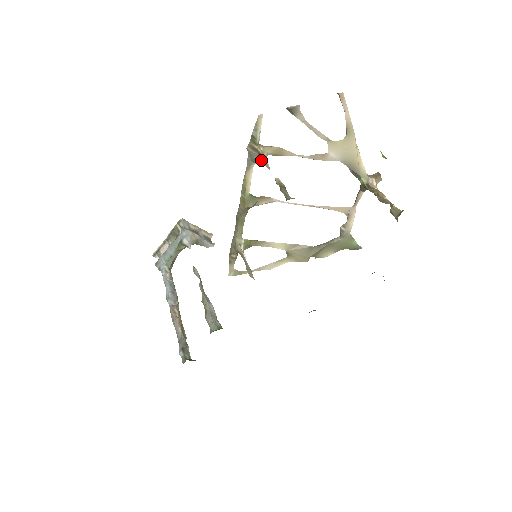
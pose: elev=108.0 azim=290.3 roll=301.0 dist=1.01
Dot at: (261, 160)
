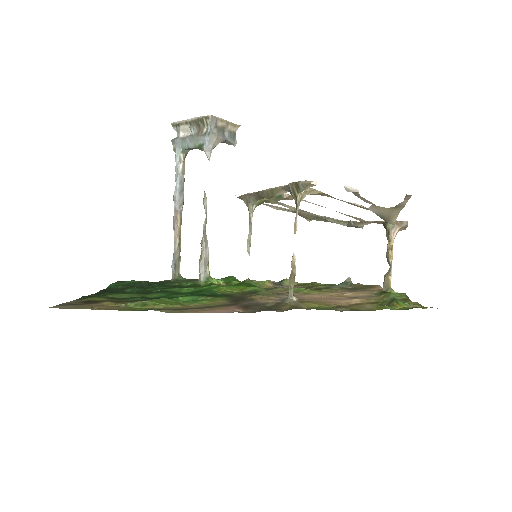
Dot at: occluded
